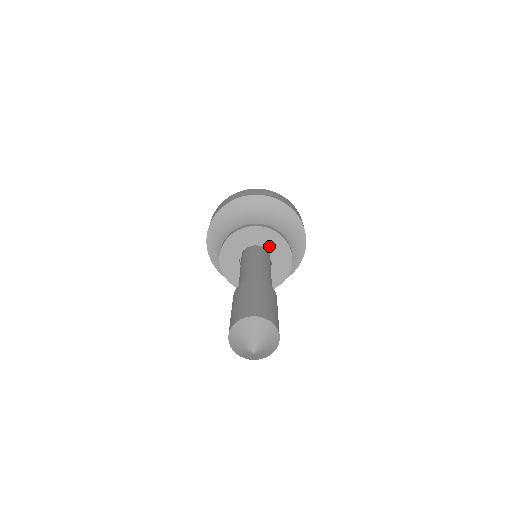
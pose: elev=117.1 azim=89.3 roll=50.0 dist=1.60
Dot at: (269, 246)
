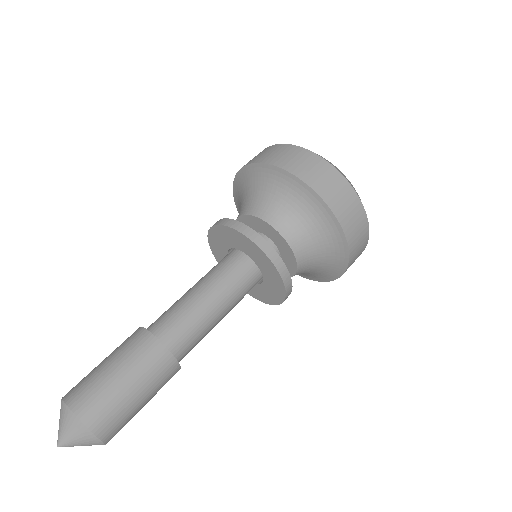
Dot at: (264, 272)
